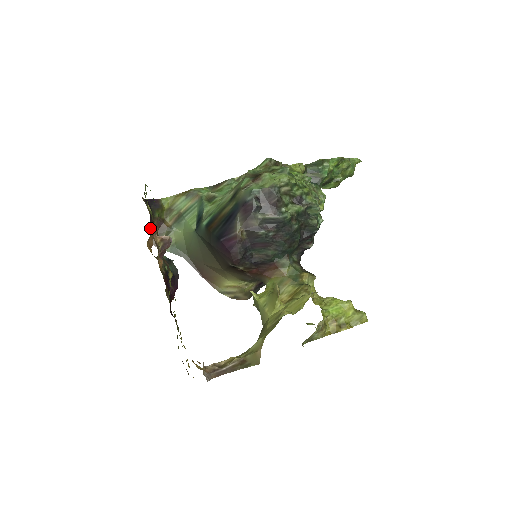
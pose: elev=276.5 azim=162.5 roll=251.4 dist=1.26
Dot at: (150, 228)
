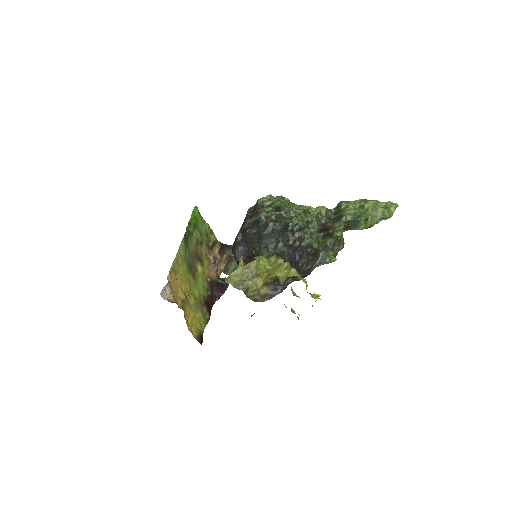
Dot at: occluded
